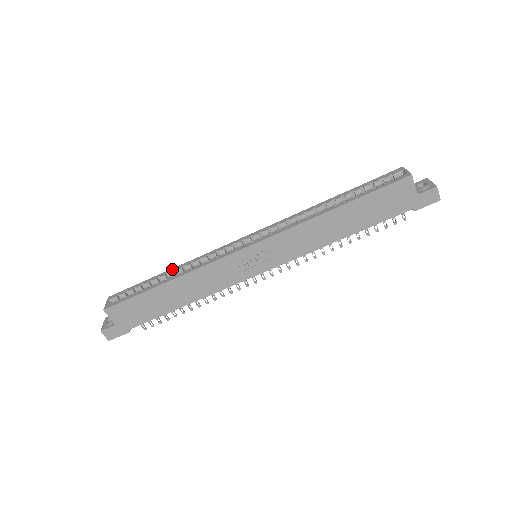
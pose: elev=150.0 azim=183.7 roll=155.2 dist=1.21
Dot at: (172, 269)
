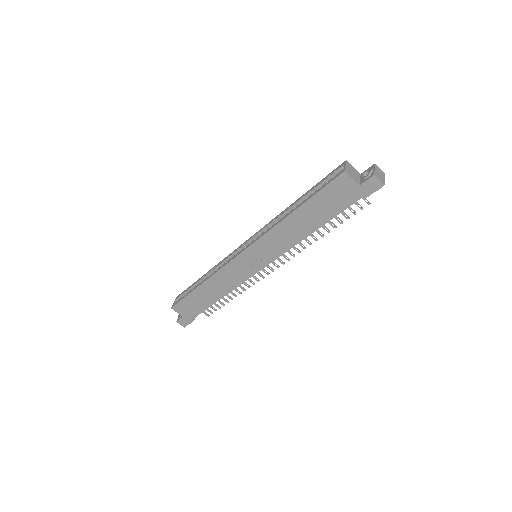
Dot at: (206, 273)
